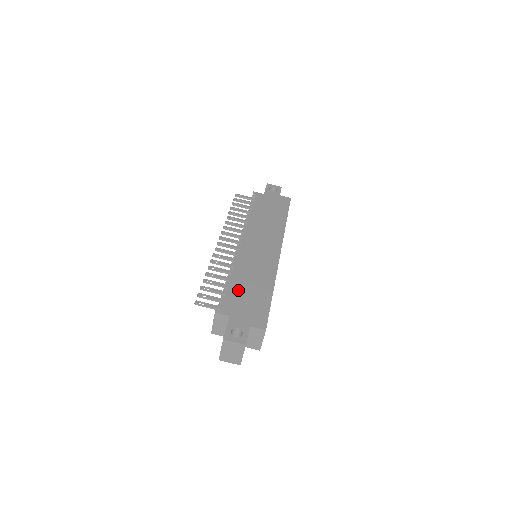
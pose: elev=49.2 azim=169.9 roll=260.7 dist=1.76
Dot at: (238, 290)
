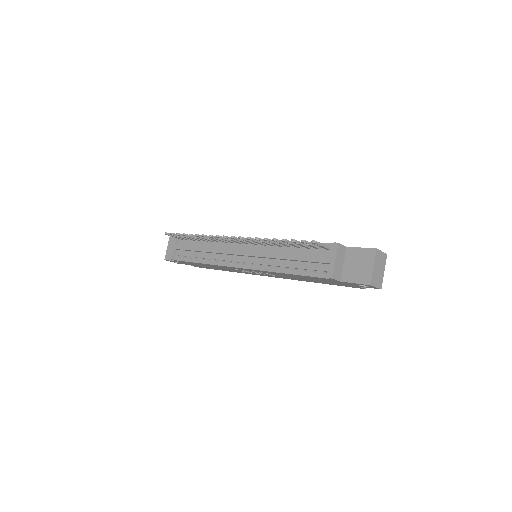
Dot at: occluded
